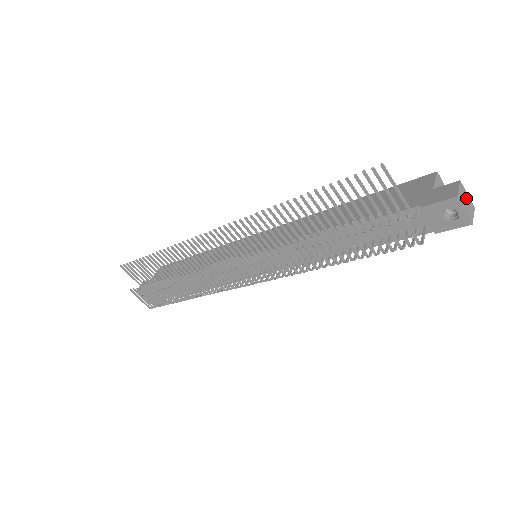
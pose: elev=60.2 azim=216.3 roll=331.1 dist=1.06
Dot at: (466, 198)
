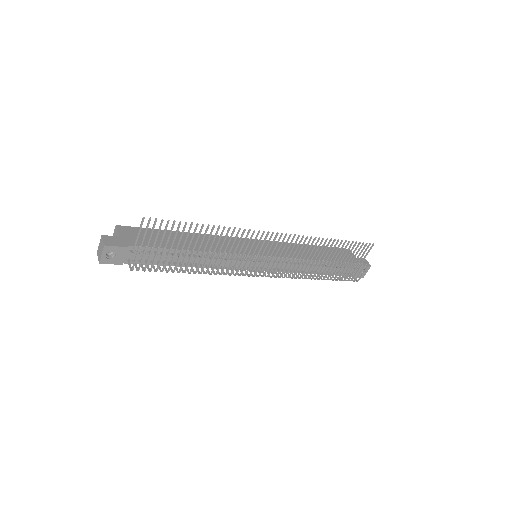
Dot at: occluded
